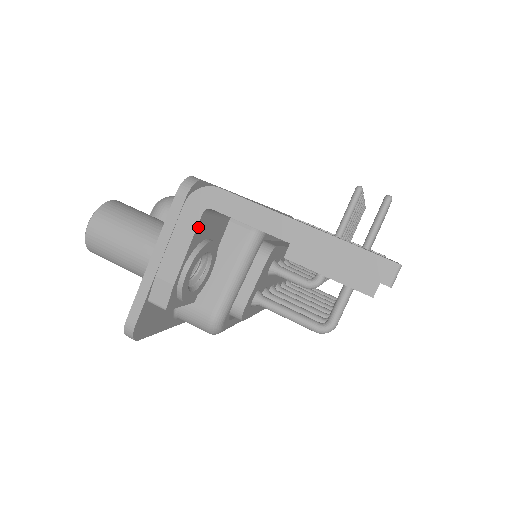
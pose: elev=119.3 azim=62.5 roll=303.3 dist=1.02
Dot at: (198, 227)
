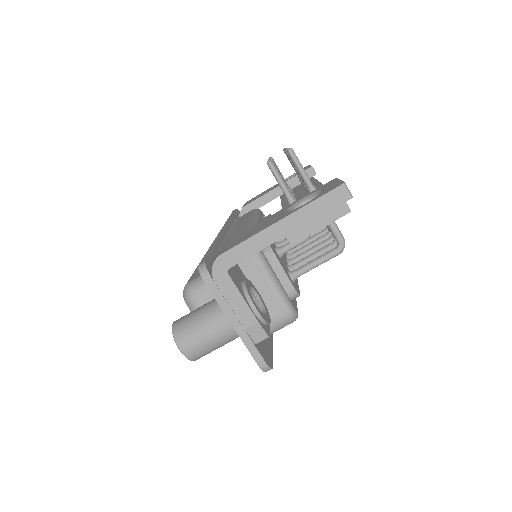
Dot at: (234, 283)
